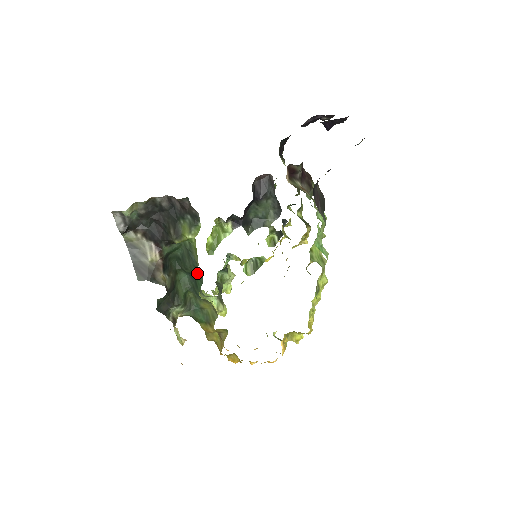
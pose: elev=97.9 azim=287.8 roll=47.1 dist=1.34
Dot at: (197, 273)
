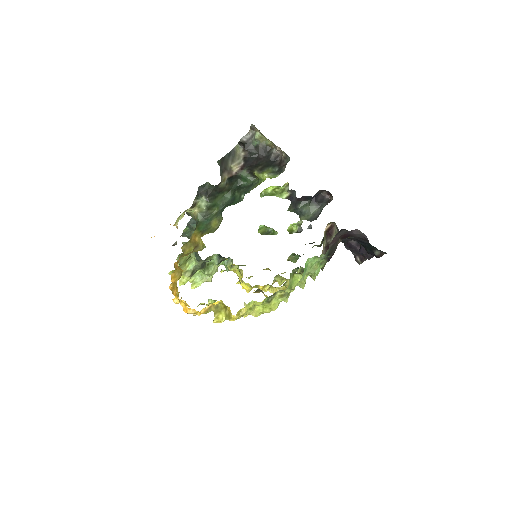
Dot at: (241, 197)
